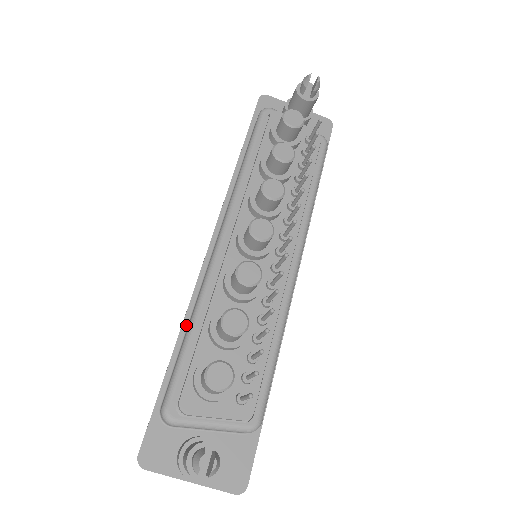
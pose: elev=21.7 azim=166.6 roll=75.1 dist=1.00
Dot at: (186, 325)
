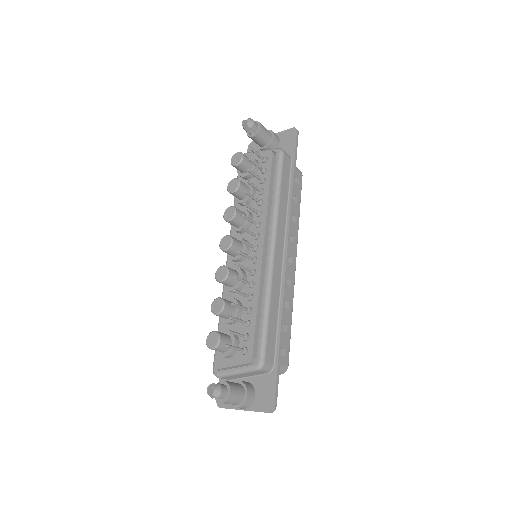
Dot at: occluded
